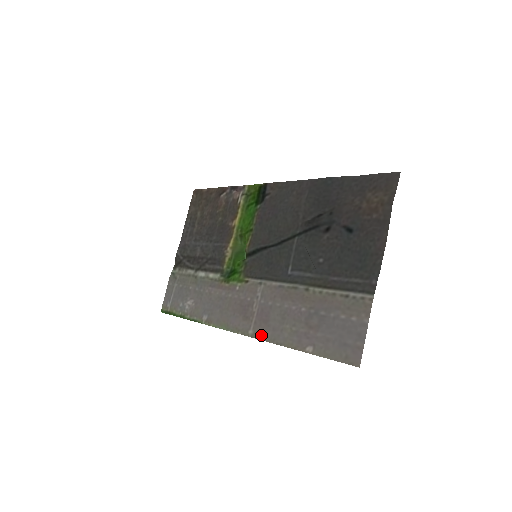
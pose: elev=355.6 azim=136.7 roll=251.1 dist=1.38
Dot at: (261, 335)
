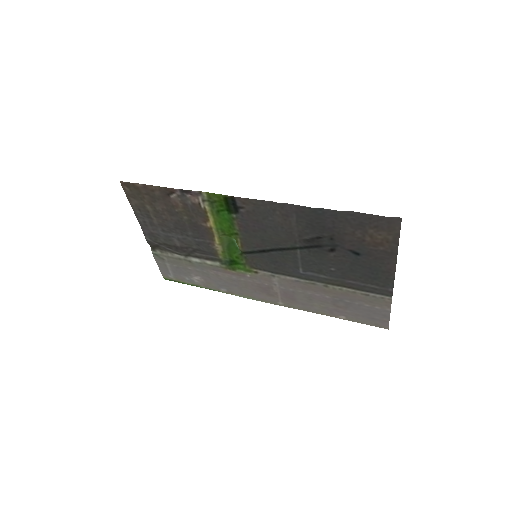
Dot at: (292, 306)
